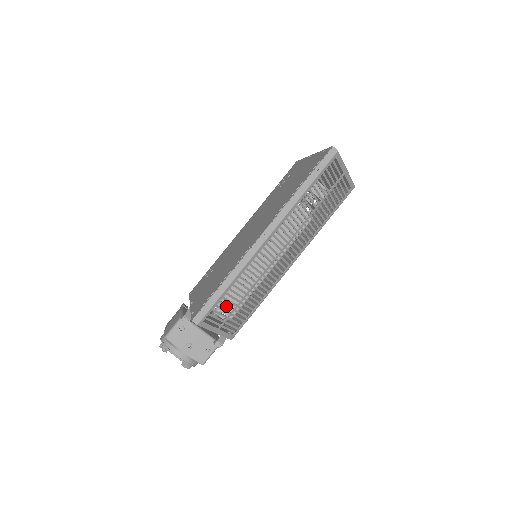
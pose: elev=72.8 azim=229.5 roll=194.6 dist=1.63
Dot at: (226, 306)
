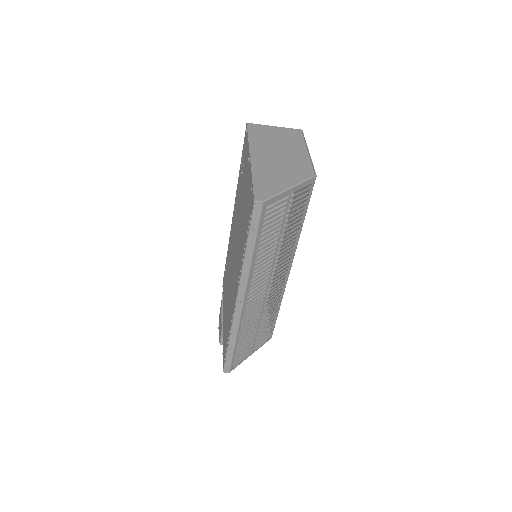
Dot at: (245, 345)
